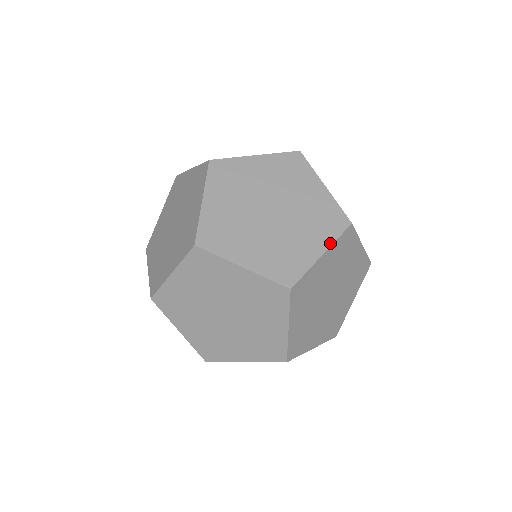
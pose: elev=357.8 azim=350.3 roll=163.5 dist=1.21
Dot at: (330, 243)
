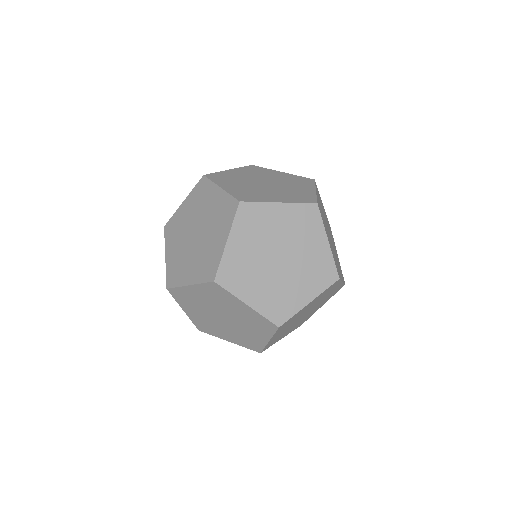
Dot at: (314, 187)
